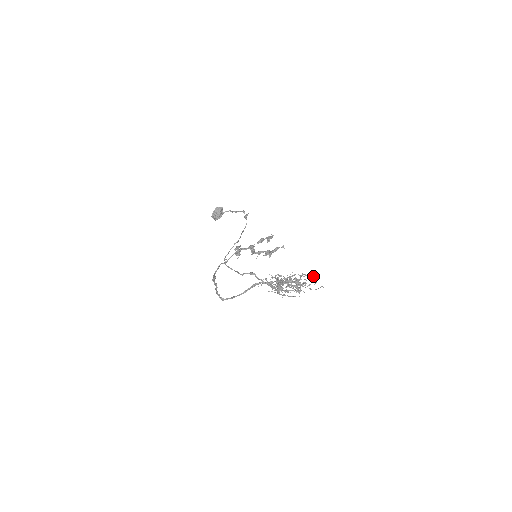
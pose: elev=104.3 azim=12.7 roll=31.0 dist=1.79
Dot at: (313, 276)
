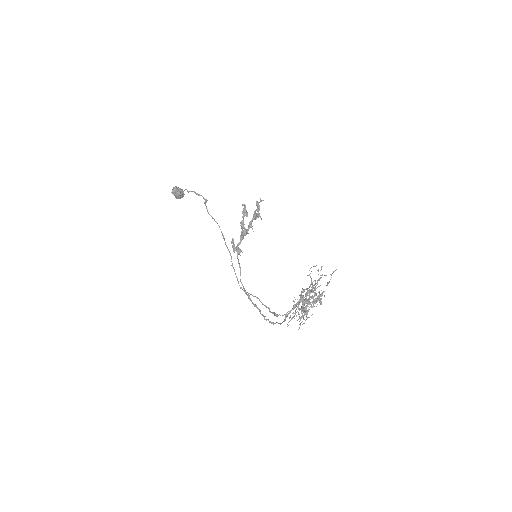
Dot at: occluded
